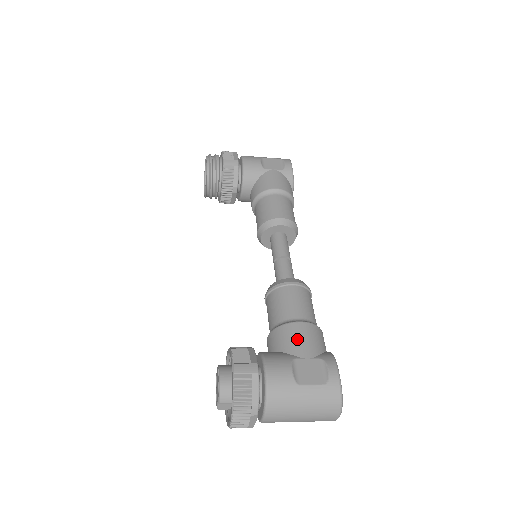
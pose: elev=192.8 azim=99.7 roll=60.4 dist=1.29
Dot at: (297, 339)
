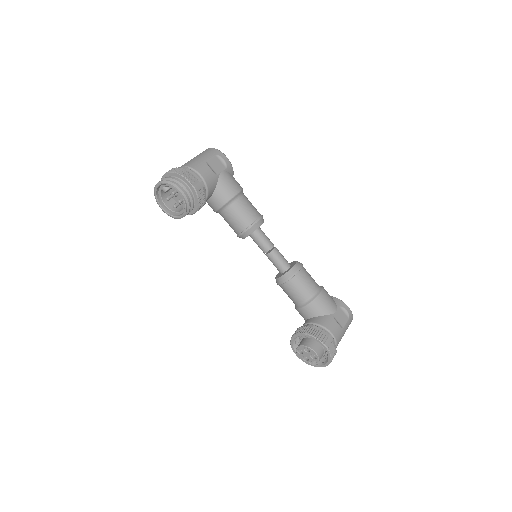
Dot at: (326, 304)
